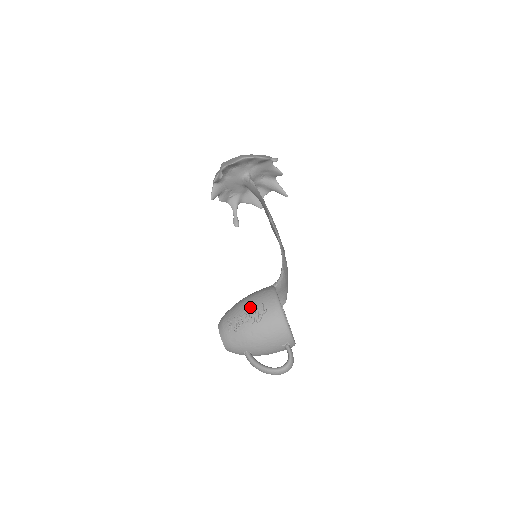
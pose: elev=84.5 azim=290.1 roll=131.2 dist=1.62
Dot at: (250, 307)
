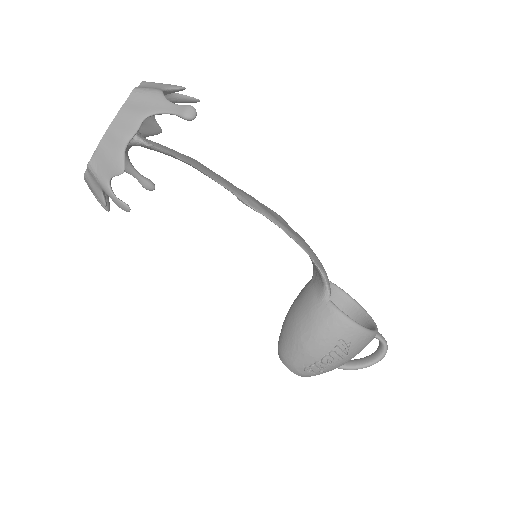
Dot at: (327, 349)
